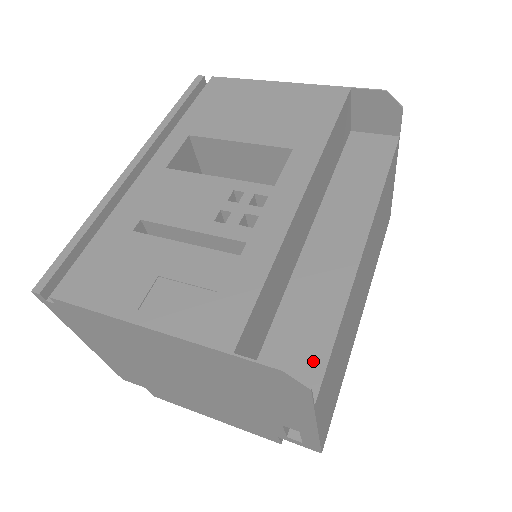
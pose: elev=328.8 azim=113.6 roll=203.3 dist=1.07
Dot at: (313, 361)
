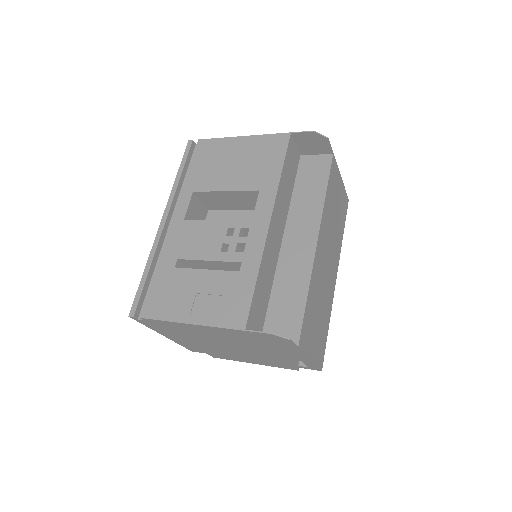
Dot at: (294, 322)
